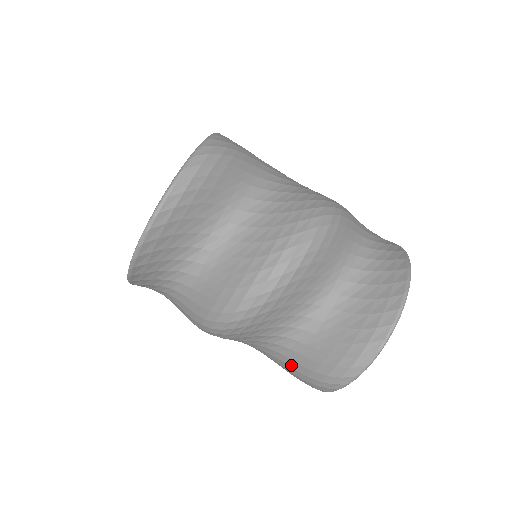
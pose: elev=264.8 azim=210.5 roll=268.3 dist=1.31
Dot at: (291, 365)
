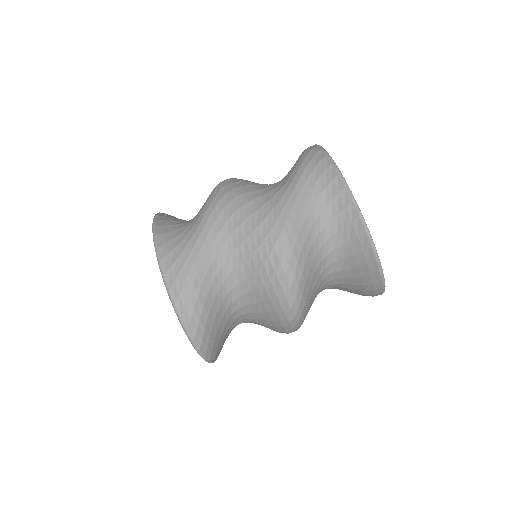
Dot at: occluded
